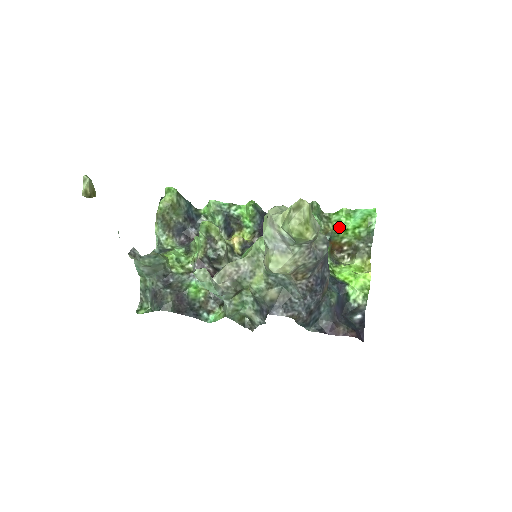
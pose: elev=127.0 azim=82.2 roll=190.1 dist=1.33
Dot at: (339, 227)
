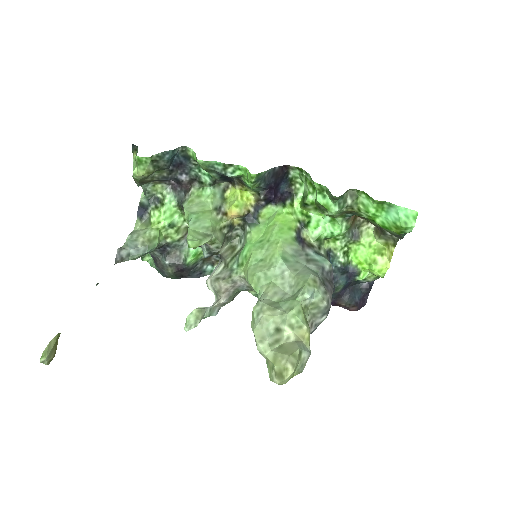
Dot at: (365, 215)
